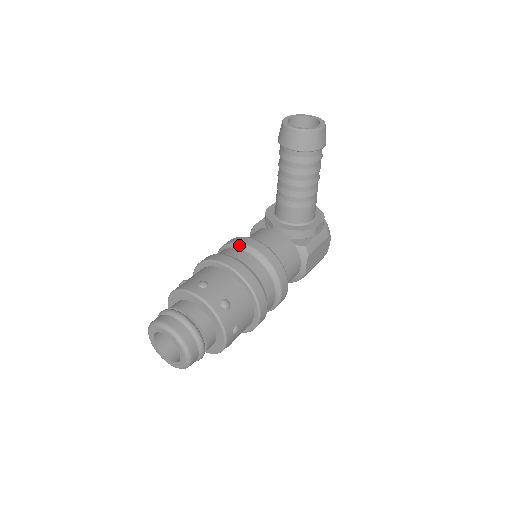
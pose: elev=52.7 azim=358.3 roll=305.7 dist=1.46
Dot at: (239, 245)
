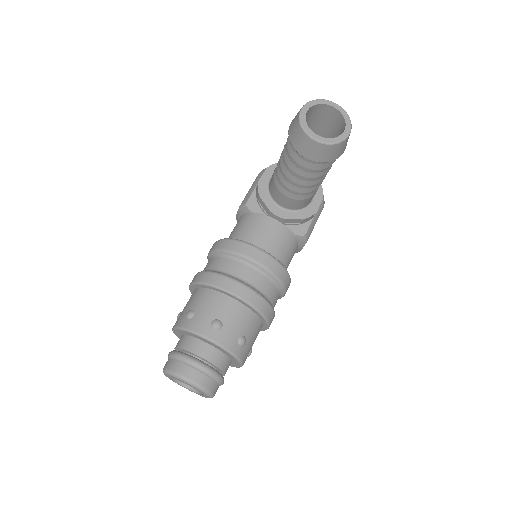
Dot at: (242, 258)
